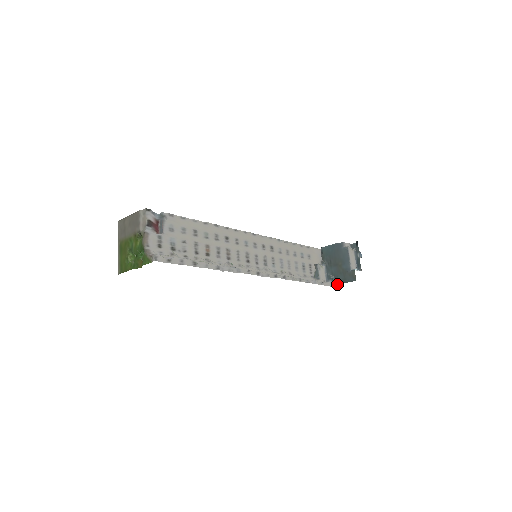
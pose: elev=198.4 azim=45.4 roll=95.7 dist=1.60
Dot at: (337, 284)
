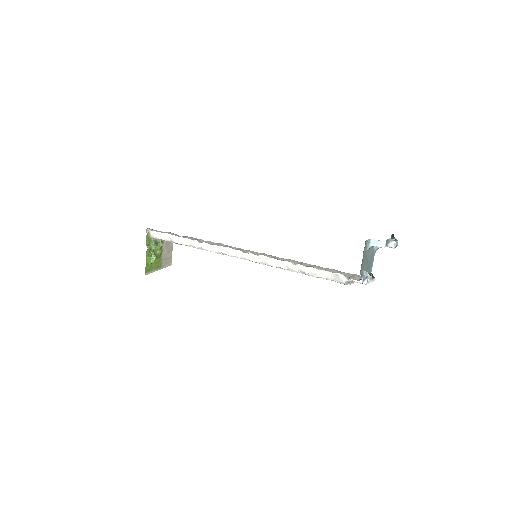
Dot at: occluded
